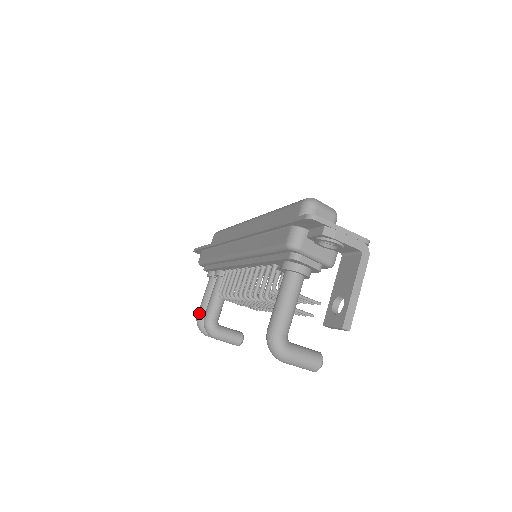
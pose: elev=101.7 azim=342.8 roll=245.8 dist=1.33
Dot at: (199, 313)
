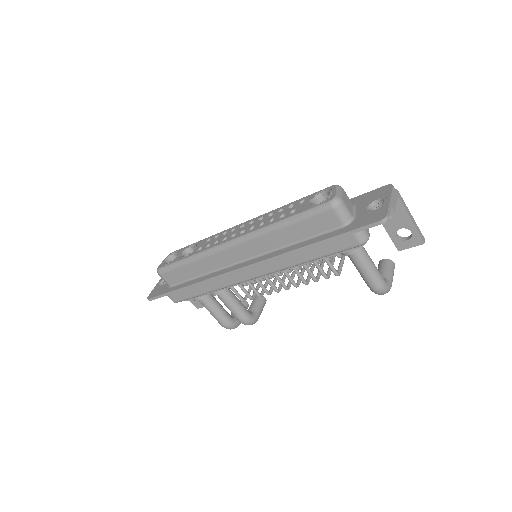
Dot at: (224, 324)
